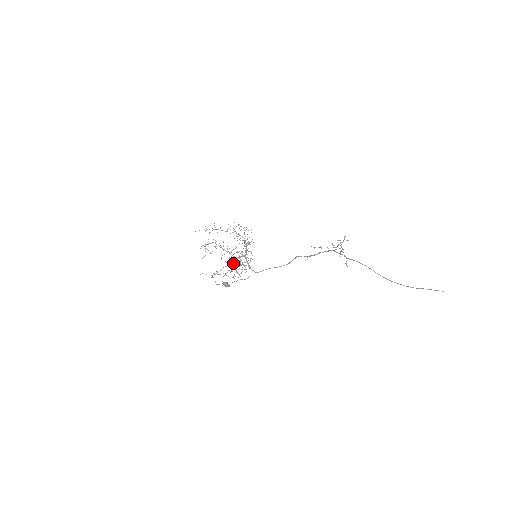
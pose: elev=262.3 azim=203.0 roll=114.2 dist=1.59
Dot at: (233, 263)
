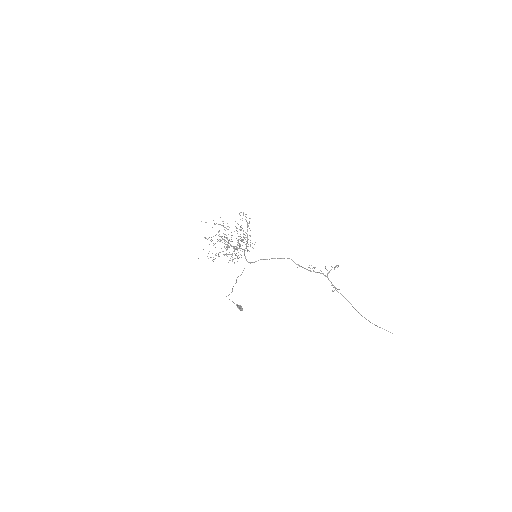
Dot at: (232, 255)
